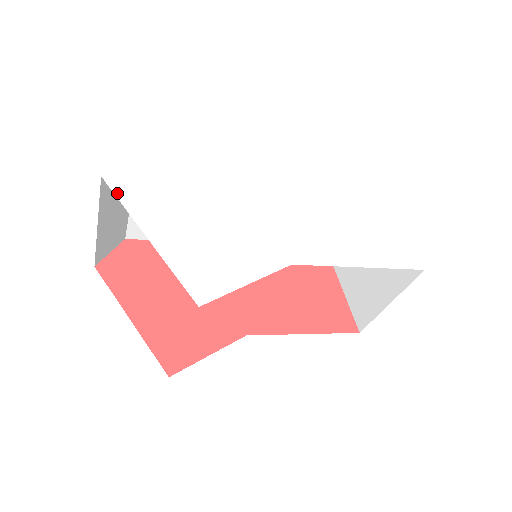
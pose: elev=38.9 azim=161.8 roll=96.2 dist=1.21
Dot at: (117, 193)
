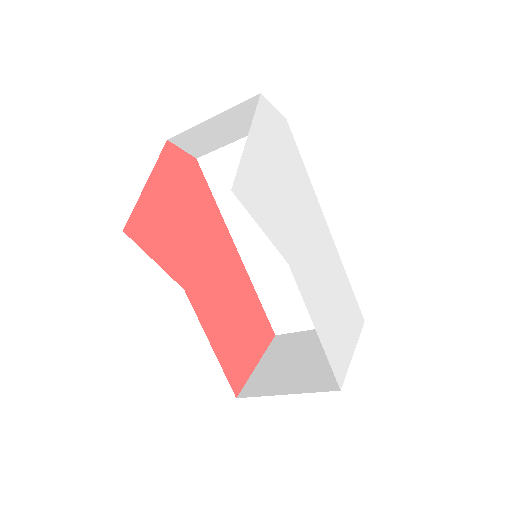
Dot at: (259, 107)
